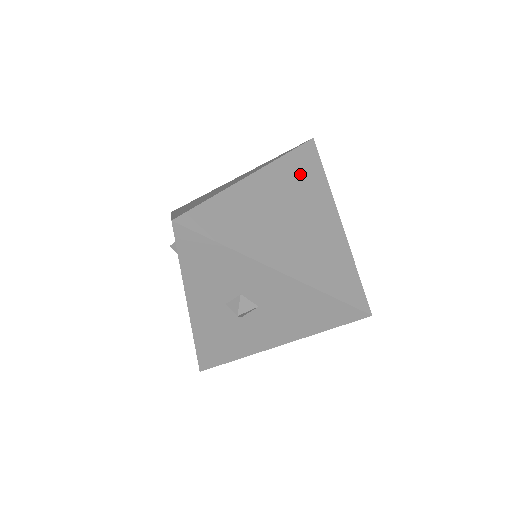
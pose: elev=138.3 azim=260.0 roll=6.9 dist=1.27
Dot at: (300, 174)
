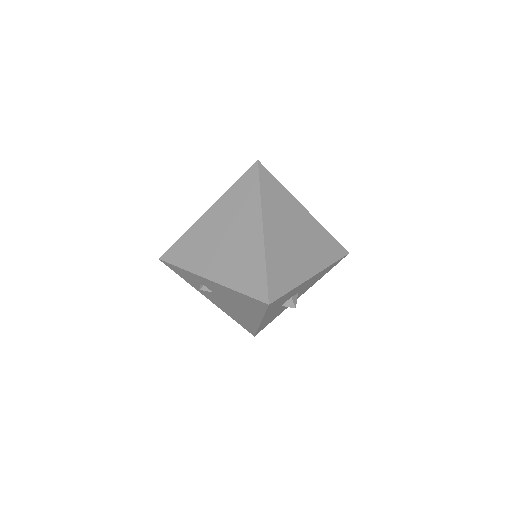
Dot at: (275, 199)
